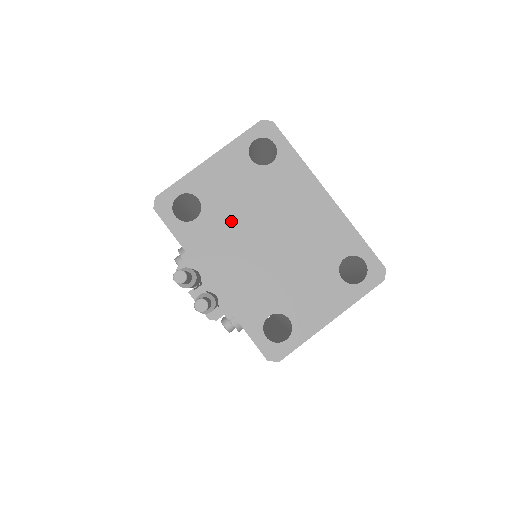
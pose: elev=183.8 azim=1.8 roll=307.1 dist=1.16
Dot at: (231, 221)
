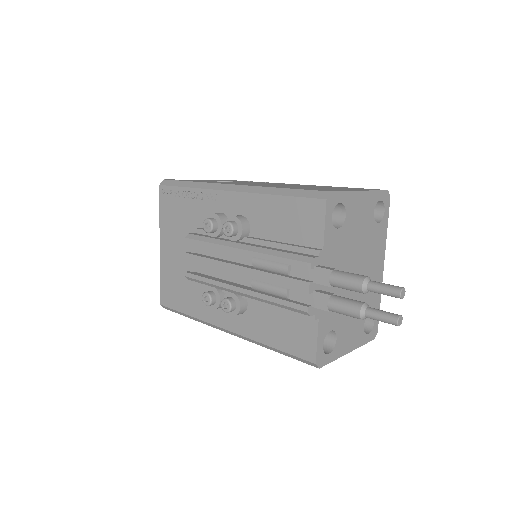
Dot at: (349, 246)
